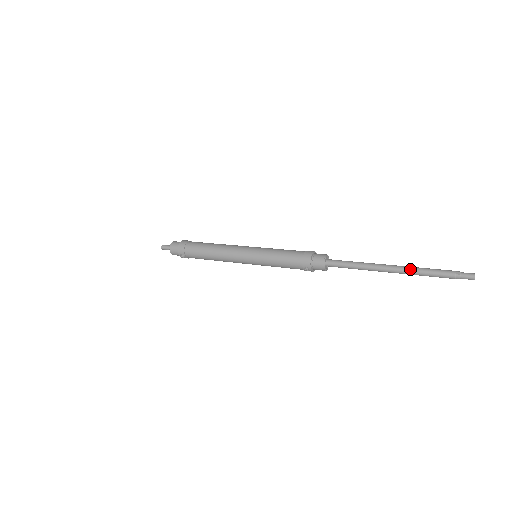
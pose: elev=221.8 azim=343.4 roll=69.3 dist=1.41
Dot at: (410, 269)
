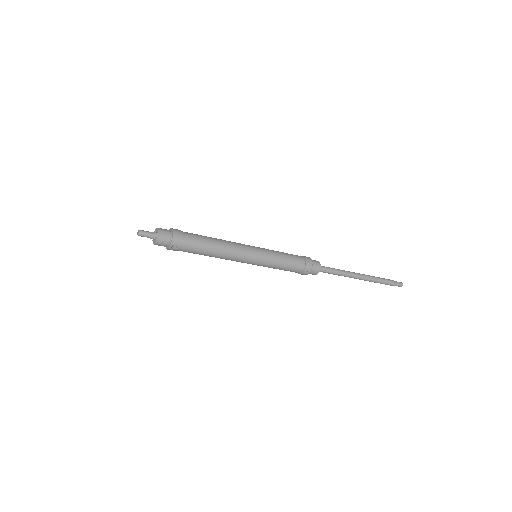
Dot at: (372, 277)
